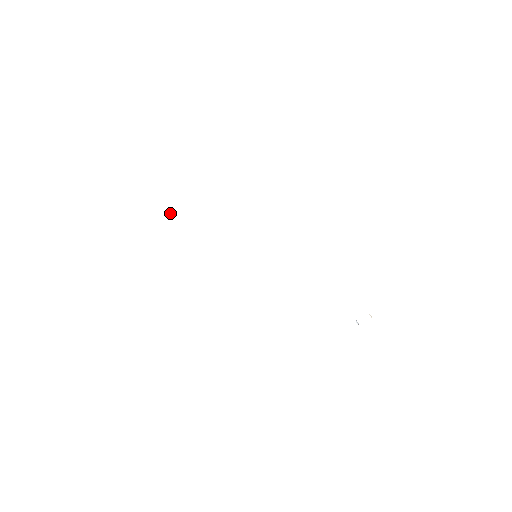
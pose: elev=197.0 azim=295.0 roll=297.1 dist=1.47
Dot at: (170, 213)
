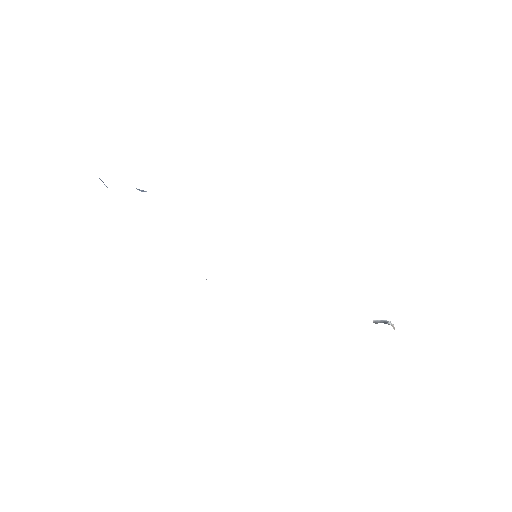
Dot at: (142, 190)
